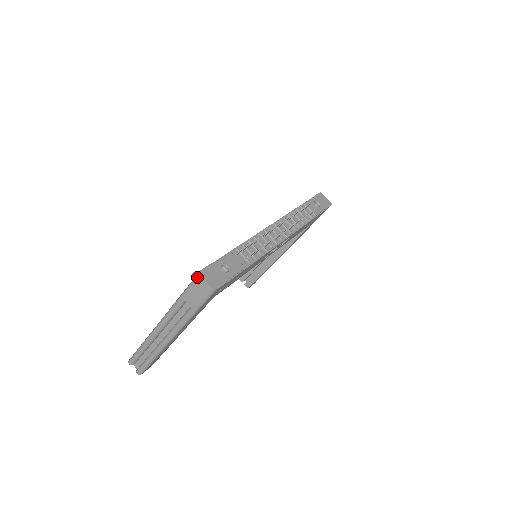
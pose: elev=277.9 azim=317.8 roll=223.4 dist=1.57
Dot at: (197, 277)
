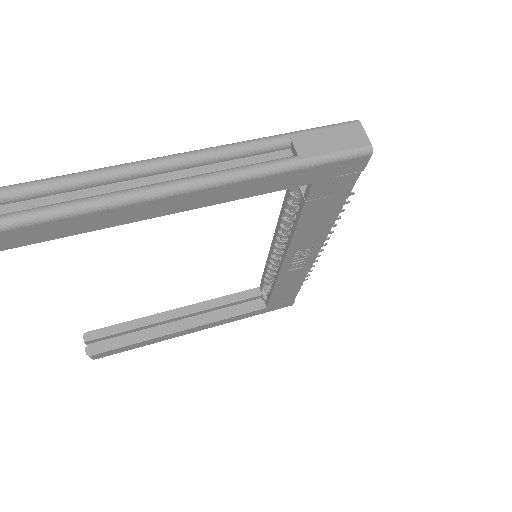
Dot at: (349, 122)
